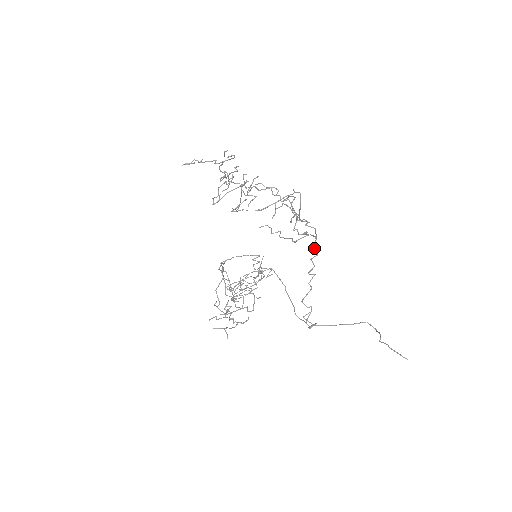
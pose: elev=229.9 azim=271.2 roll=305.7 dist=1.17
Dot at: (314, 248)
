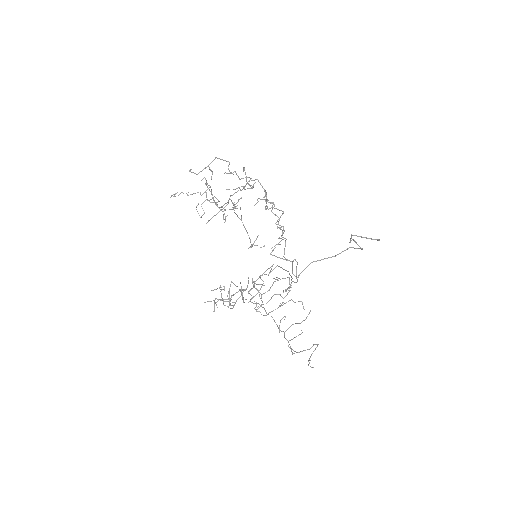
Dot at: (266, 198)
